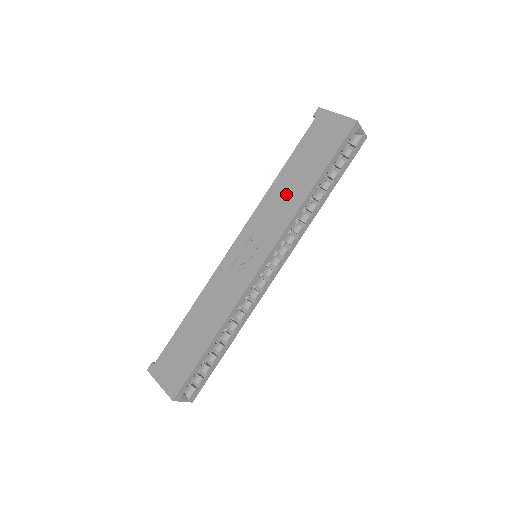
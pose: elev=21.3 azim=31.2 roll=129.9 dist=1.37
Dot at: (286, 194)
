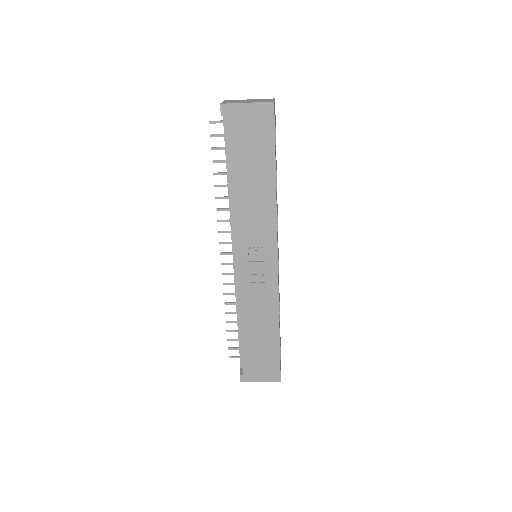
Dot at: (254, 201)
